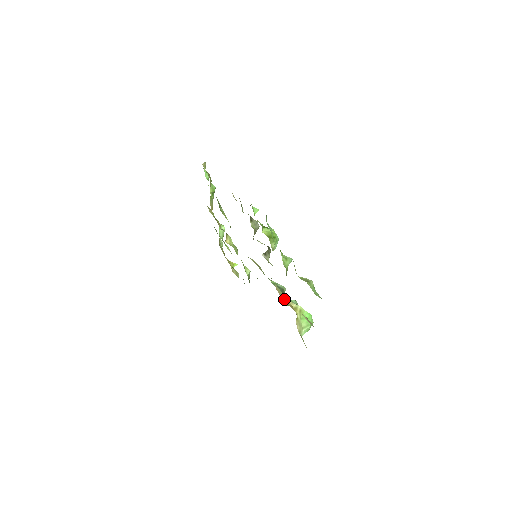
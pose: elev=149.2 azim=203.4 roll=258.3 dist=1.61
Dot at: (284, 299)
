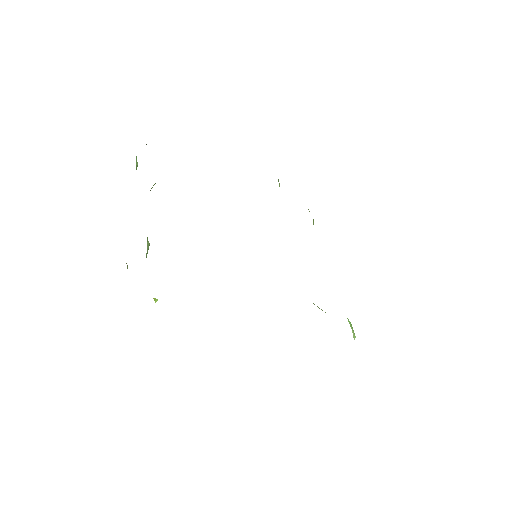
Dot at: occluded
